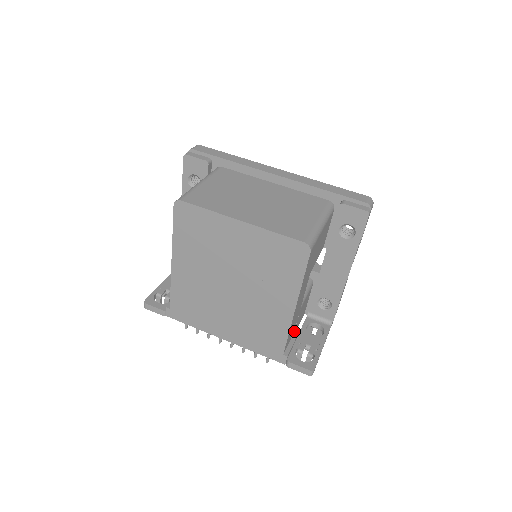
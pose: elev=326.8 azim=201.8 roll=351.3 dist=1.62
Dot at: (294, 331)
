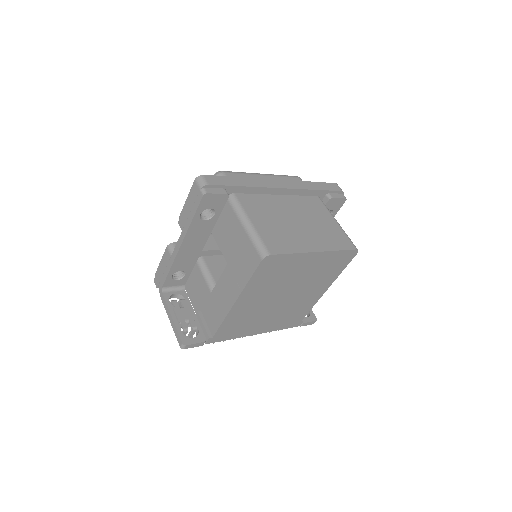
Dot at: occluded
